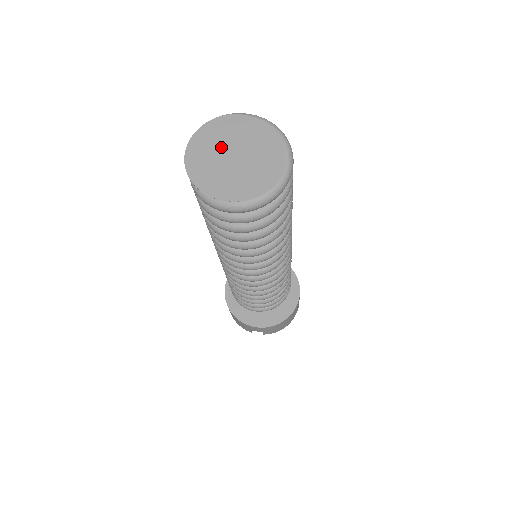
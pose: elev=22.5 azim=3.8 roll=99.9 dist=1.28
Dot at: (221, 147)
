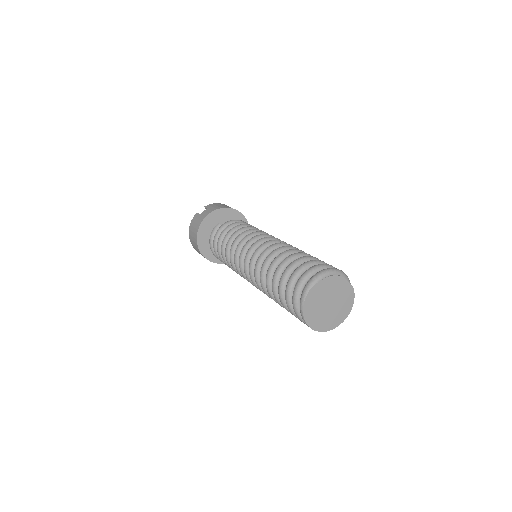
Dot at: (320, 307)
